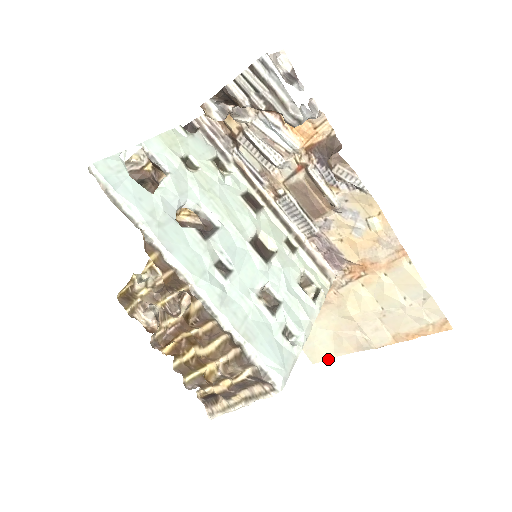
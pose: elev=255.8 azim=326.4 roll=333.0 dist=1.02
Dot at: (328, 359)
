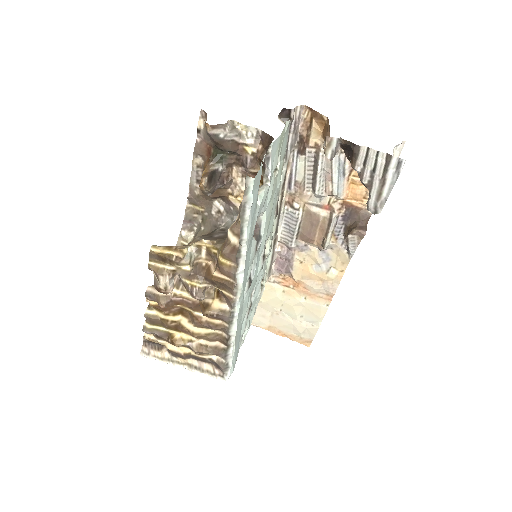
Dot at: occluded
